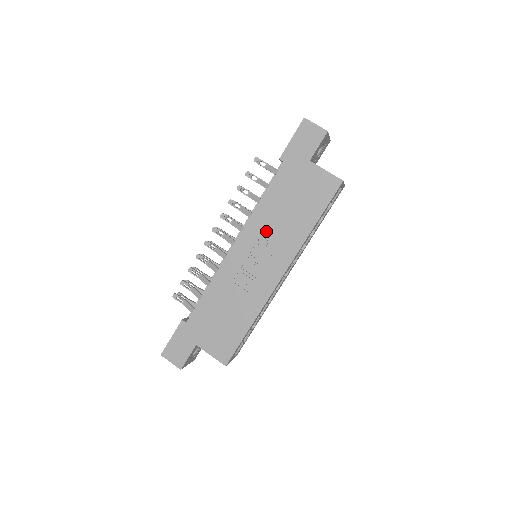
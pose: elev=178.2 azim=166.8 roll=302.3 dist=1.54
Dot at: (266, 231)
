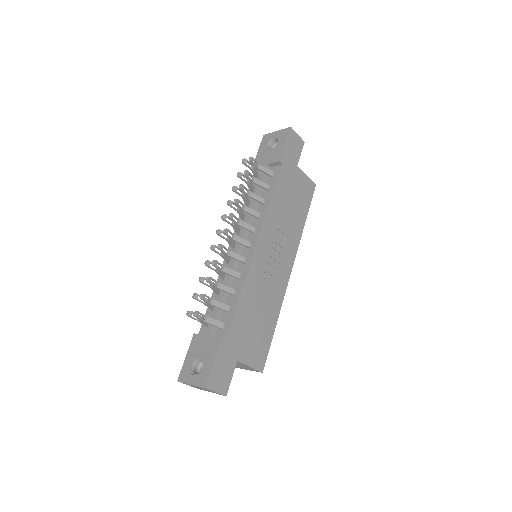
Dot at: (277, 229)
